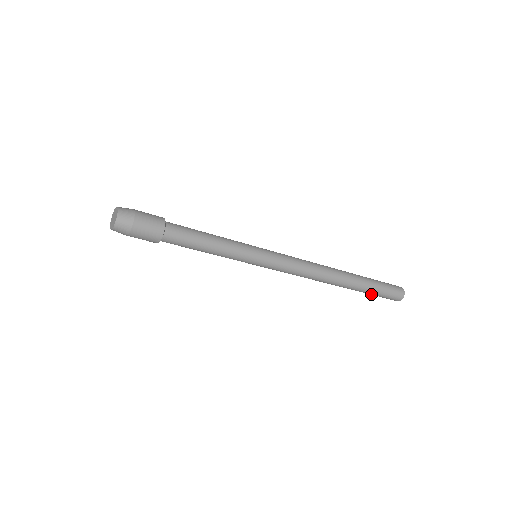
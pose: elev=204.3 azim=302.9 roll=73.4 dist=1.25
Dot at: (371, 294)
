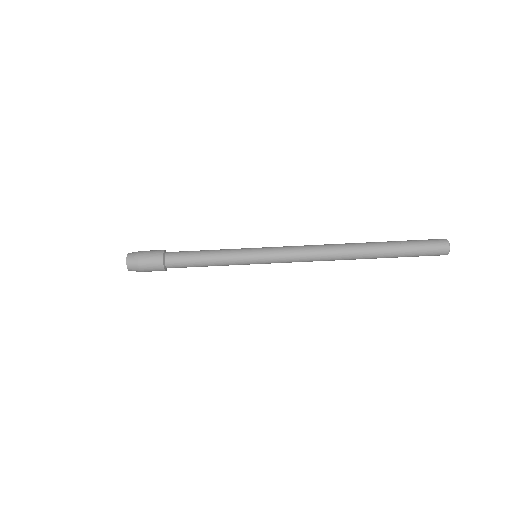
Dot at: (405, 255)
